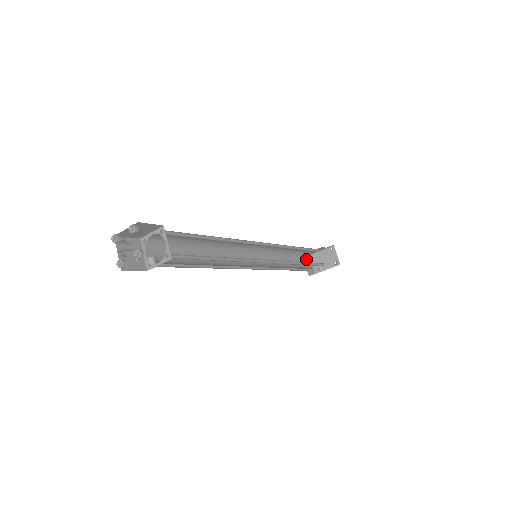
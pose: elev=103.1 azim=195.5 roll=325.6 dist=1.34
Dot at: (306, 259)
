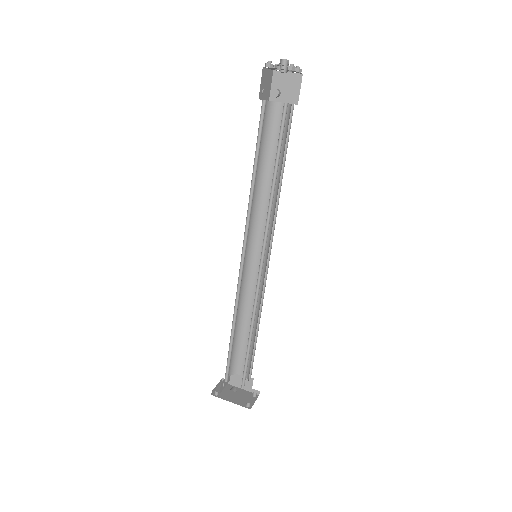
Dot at: (231, 371)
